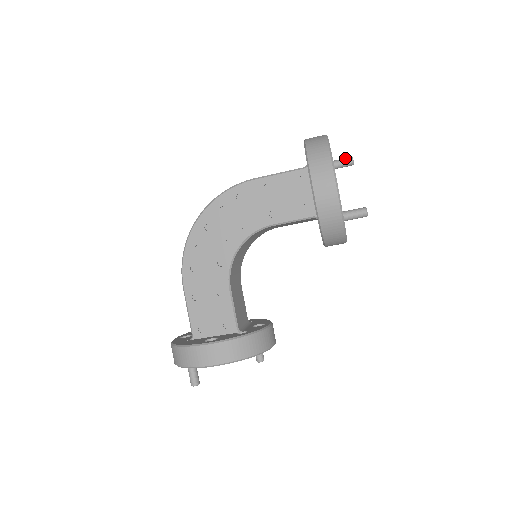
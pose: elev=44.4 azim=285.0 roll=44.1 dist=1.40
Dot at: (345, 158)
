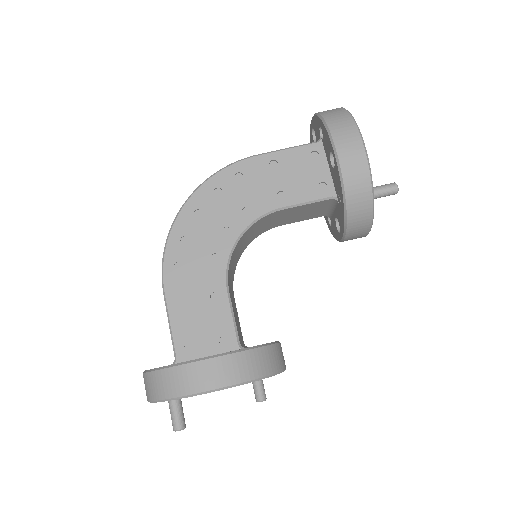
Dot at: occluded
